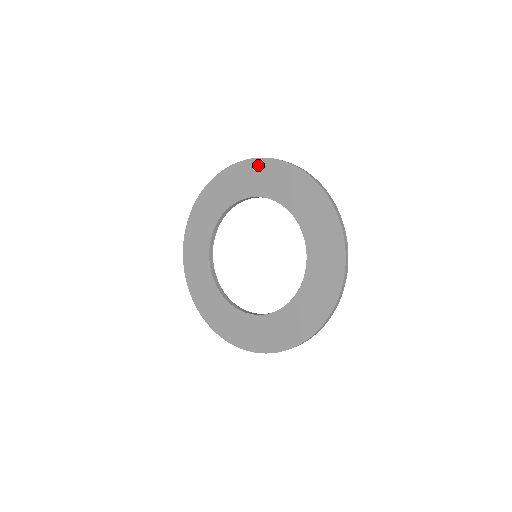
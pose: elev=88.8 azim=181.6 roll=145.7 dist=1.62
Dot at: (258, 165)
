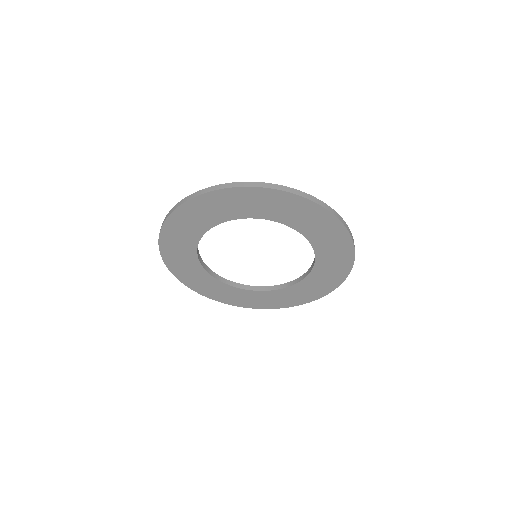
Dot at: (213, 198)
